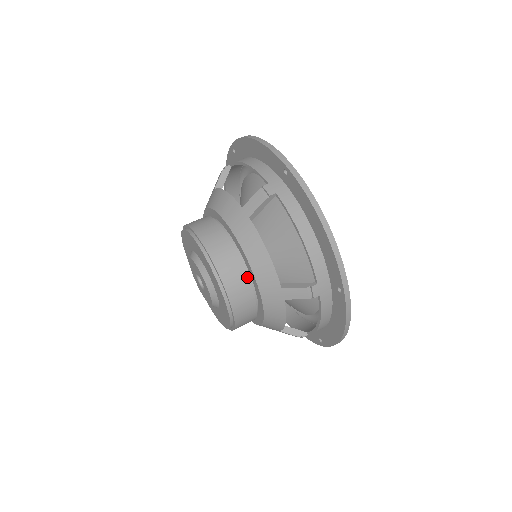
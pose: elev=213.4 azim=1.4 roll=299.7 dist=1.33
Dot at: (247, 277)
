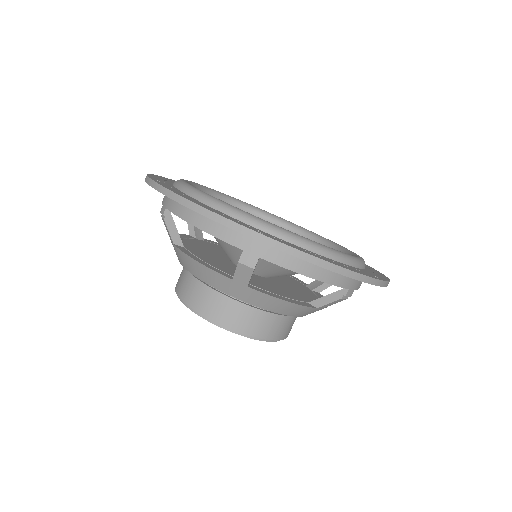
Dot at: (279, 316)
